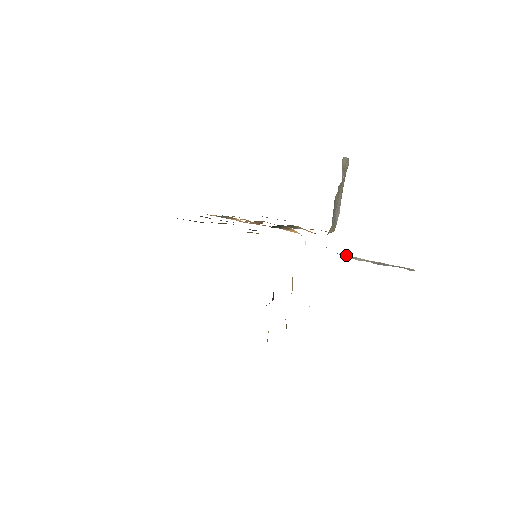
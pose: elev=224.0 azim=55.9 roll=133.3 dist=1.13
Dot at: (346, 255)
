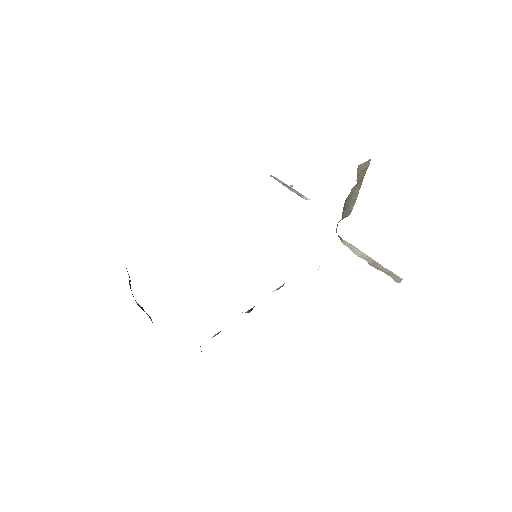
Dot at: (351, 244)
